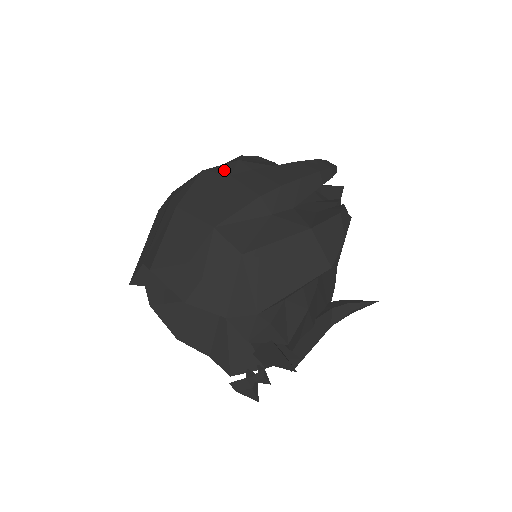
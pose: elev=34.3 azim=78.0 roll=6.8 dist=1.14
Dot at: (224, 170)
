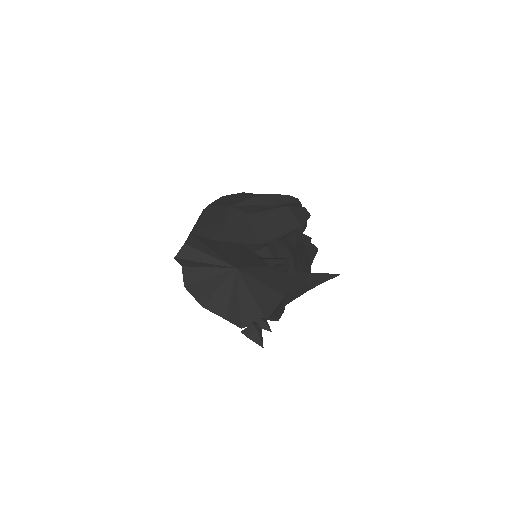
Dot at: (235, 194)
